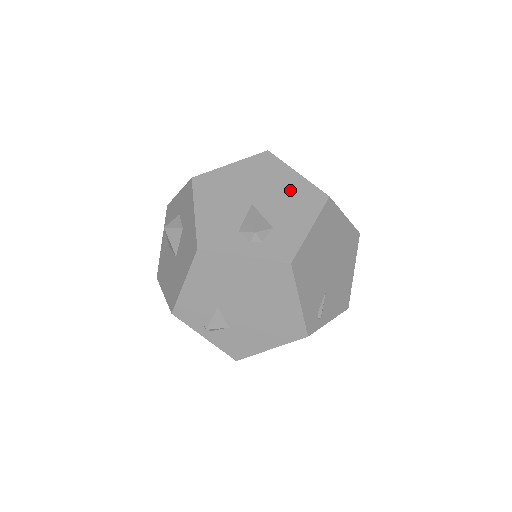
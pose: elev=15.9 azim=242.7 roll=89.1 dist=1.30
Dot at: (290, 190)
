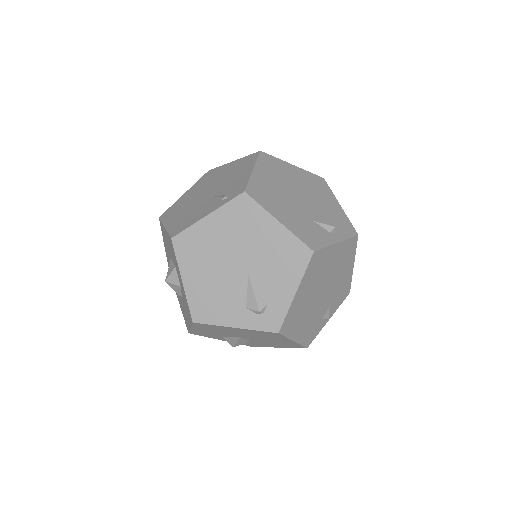
Dot at: (278, 342)
